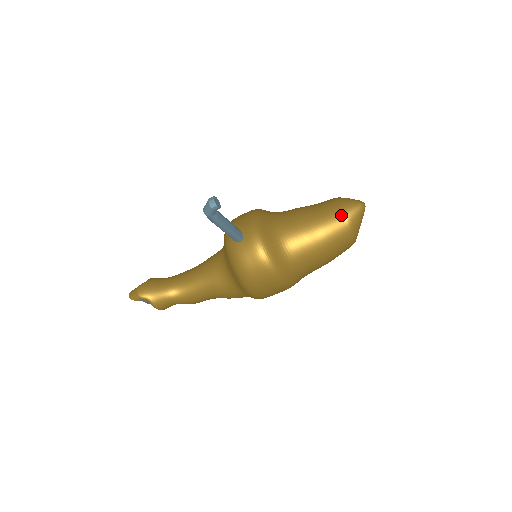
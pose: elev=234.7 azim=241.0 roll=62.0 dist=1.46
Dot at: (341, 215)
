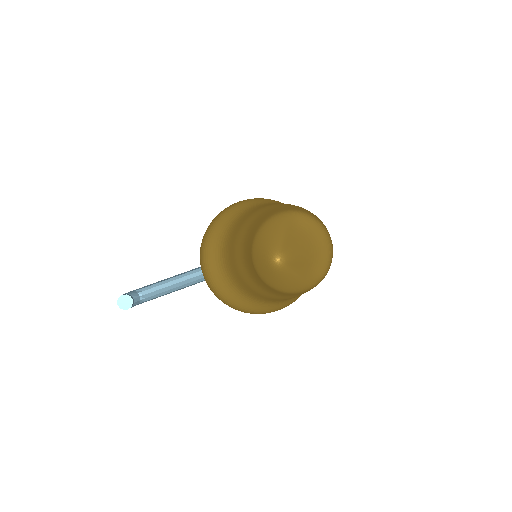
Dot at: (258, 276)
